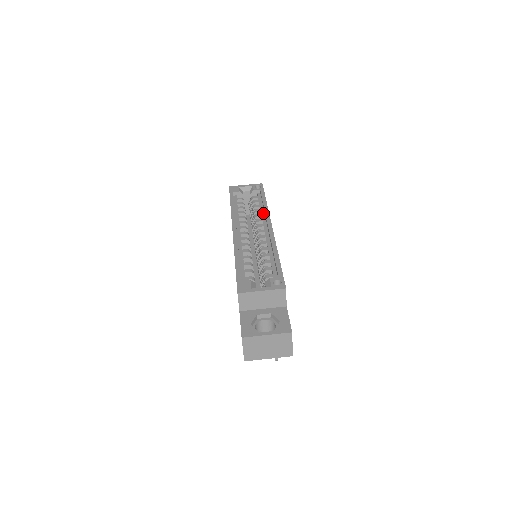
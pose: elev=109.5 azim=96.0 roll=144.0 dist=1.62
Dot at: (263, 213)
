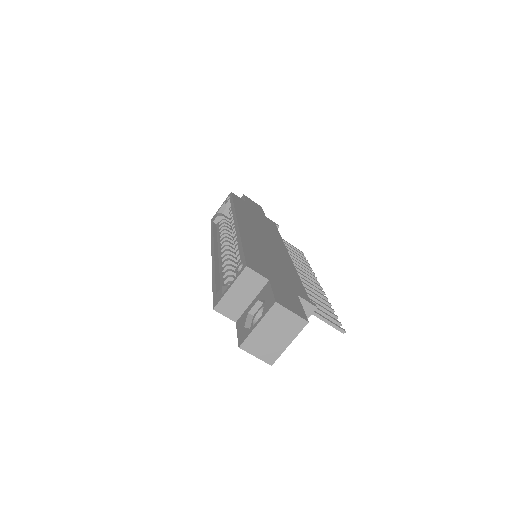
Dot at: occluded
